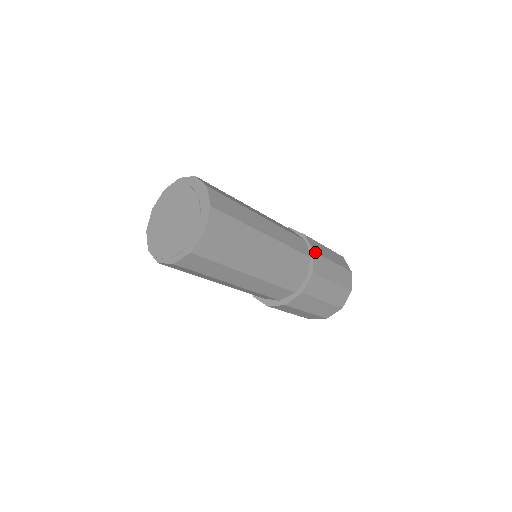
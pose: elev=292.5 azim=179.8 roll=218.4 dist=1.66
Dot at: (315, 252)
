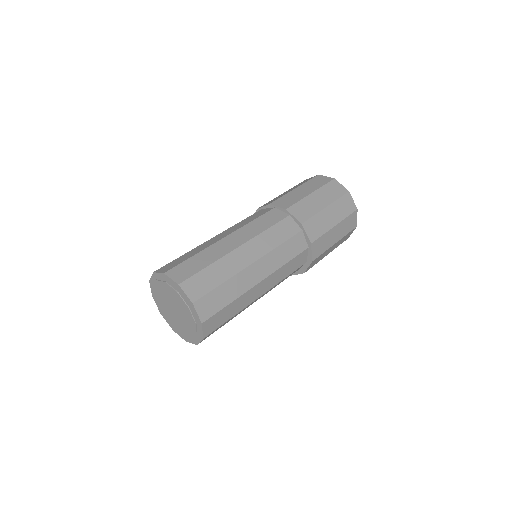
Dot at: (303, 222)
